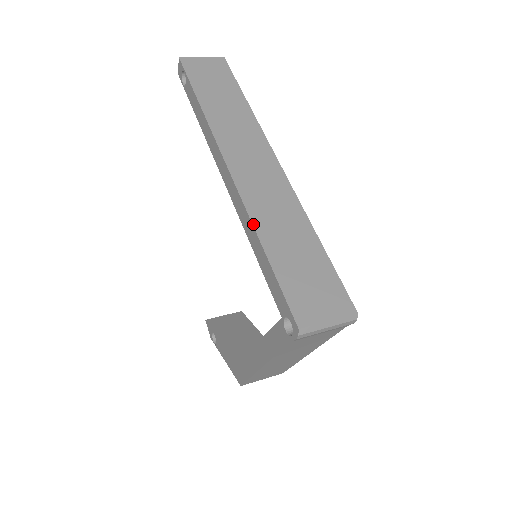
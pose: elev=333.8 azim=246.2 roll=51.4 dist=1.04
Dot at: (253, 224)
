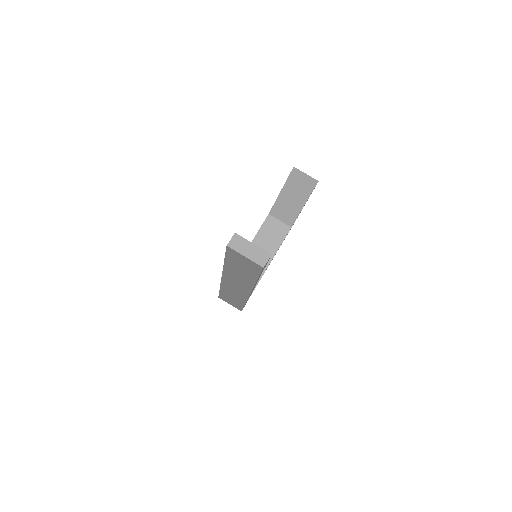
Dot at: (220, 287)
